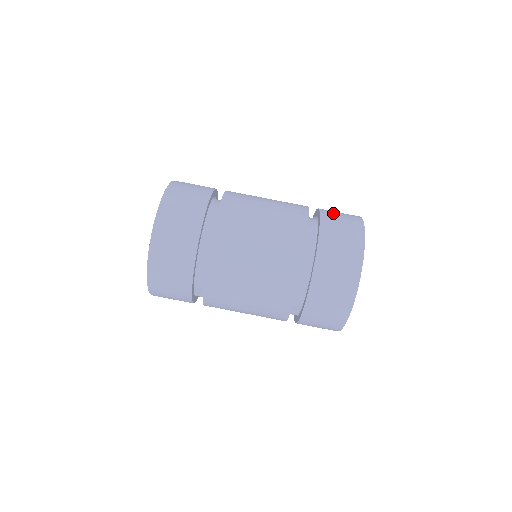
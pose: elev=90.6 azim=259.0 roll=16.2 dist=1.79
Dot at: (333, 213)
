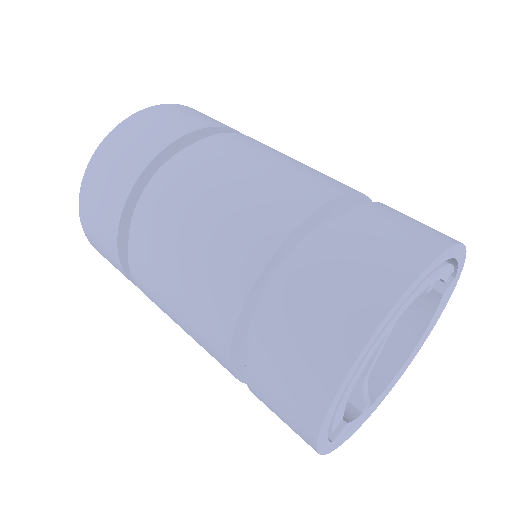
Dot at: (398, 213)
